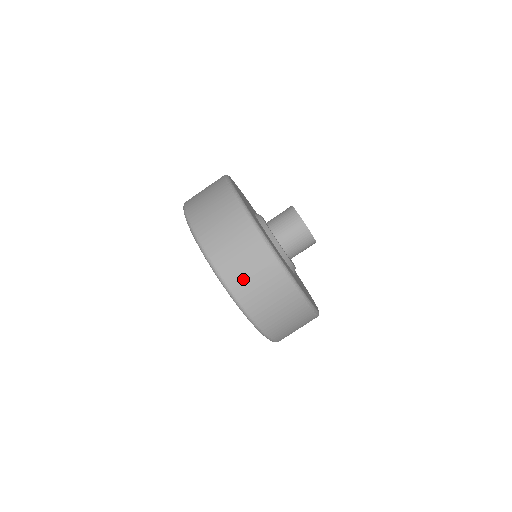
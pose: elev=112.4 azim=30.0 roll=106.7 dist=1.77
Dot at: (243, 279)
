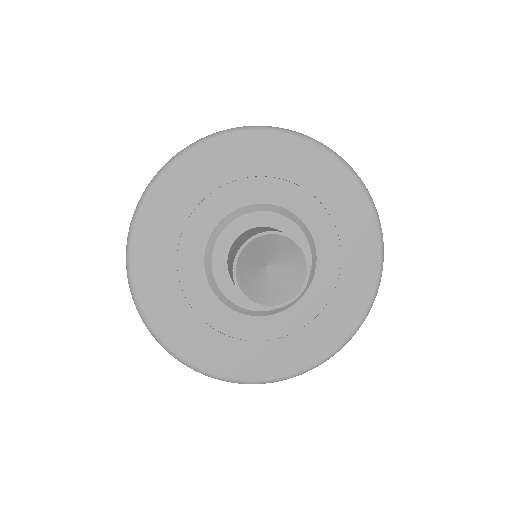
Dot at: occluded
